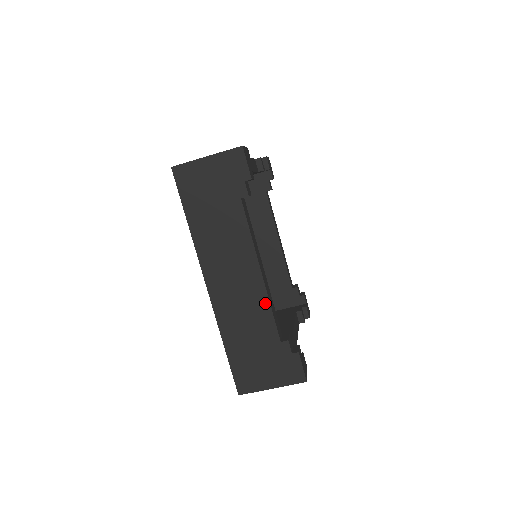
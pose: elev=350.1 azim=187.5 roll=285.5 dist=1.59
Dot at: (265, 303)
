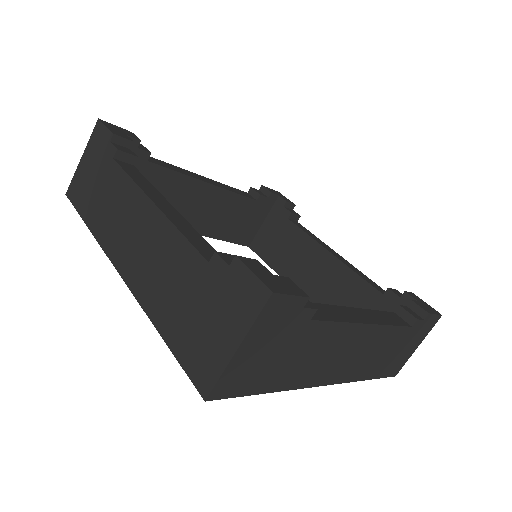
Dot at: (386, 330)
